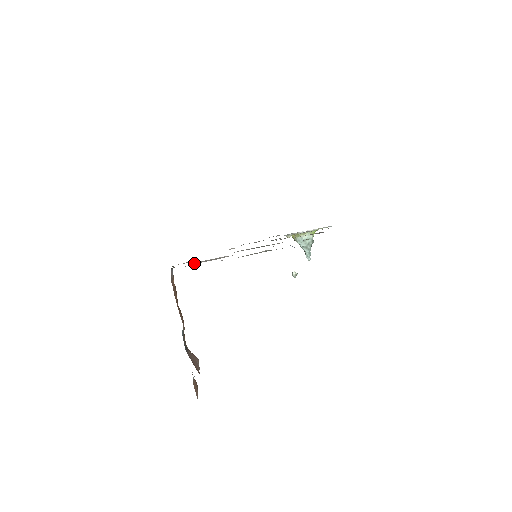
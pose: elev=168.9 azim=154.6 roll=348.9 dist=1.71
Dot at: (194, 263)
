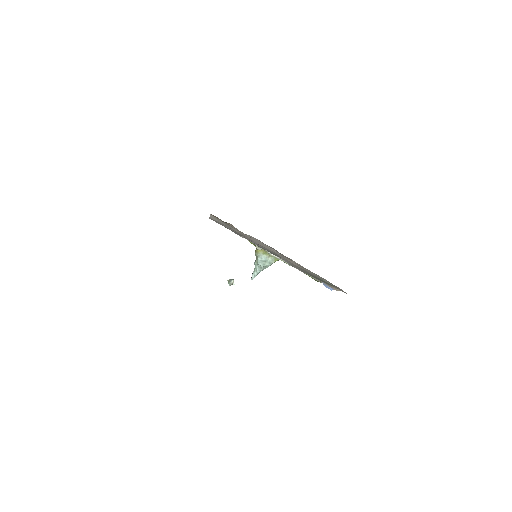
Dot at: (246, 234)
